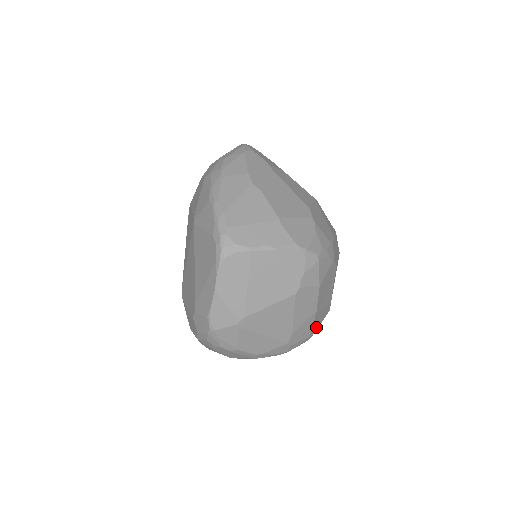
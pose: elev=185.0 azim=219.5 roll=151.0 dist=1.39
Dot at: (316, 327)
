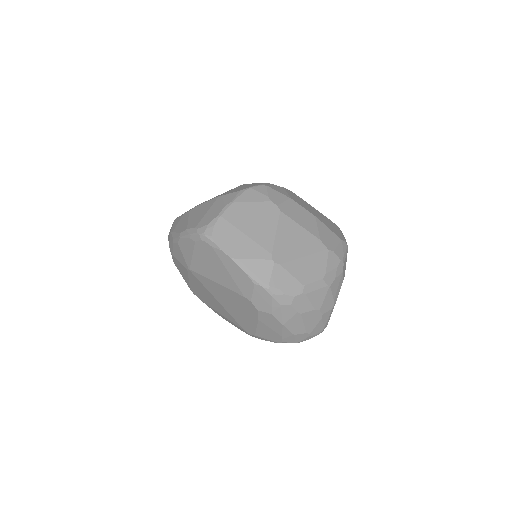
Dot at: (339, 235)
